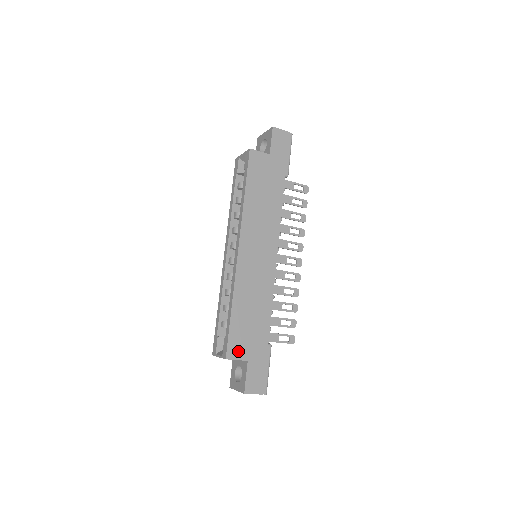
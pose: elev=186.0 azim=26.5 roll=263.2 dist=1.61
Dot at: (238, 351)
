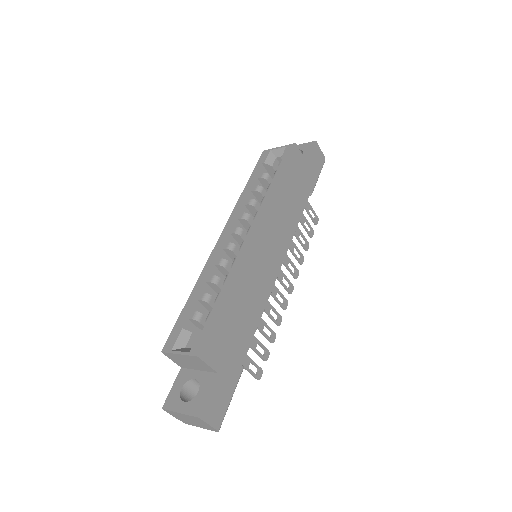
Dot at: (213, 354)
